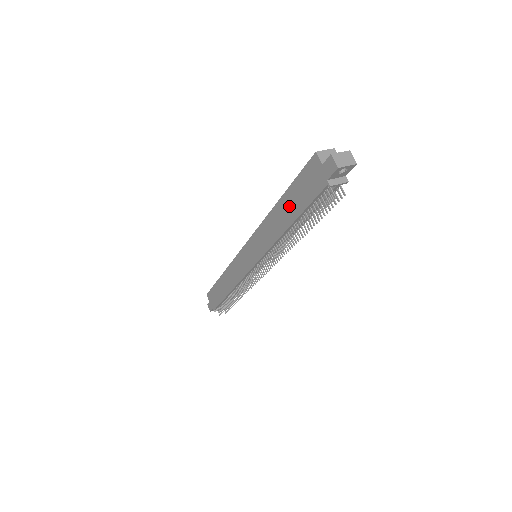
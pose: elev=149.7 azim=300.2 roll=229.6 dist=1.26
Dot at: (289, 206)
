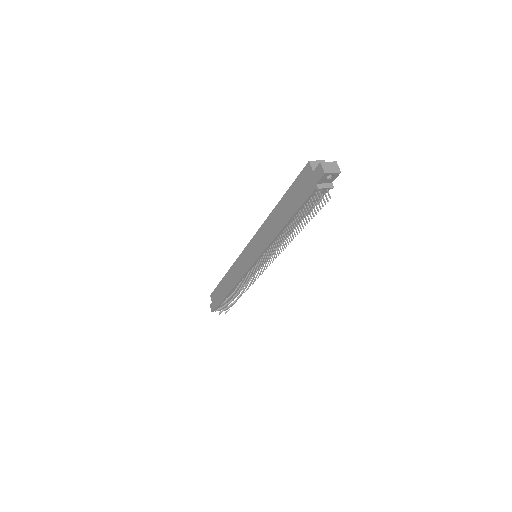
Dot at: (286, 208)
